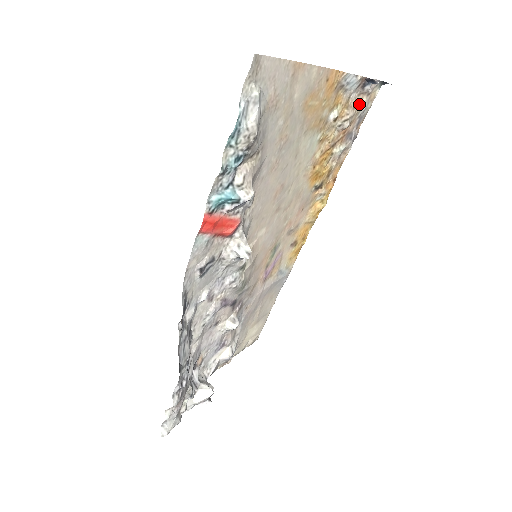
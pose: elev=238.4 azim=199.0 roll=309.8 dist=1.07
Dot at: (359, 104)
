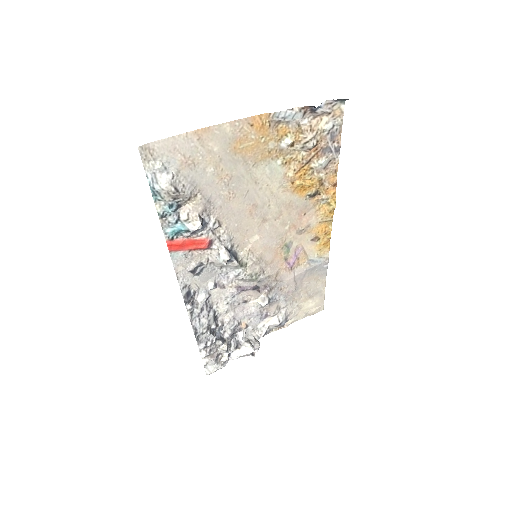
Dot at: (320, 125)
